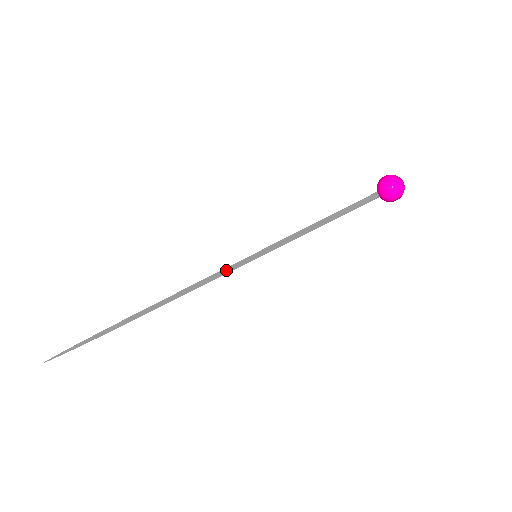
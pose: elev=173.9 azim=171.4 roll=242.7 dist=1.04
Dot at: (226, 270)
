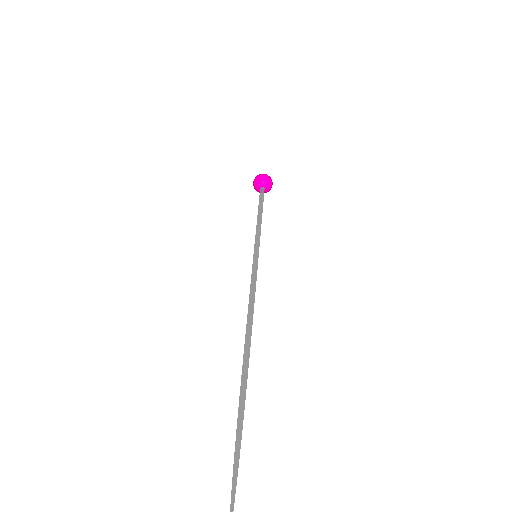
Dot at: (254, 276)
